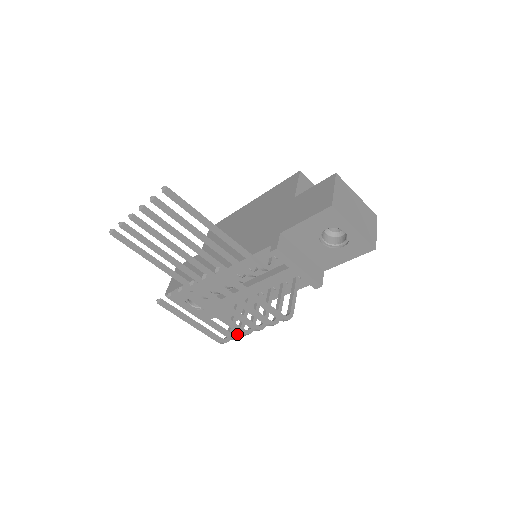
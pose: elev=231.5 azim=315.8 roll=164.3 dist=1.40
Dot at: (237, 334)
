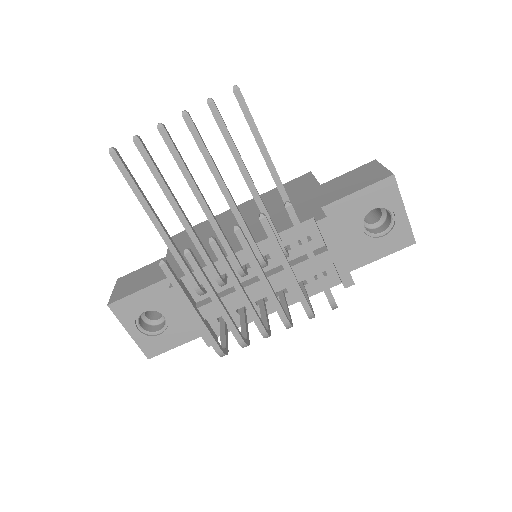
Dot at: (246, 340)
